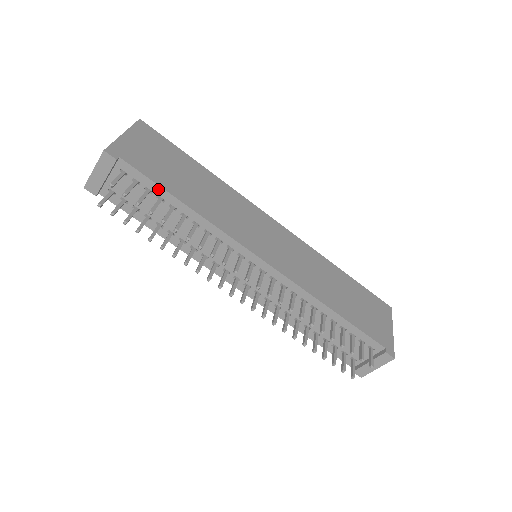
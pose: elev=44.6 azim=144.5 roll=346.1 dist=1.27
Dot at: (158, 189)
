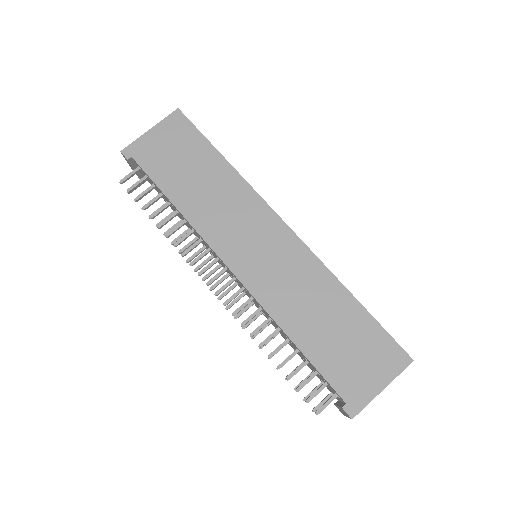
Dot at: (157, 186)
